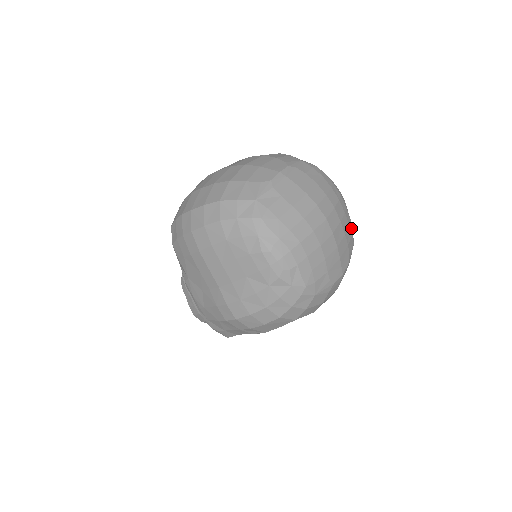
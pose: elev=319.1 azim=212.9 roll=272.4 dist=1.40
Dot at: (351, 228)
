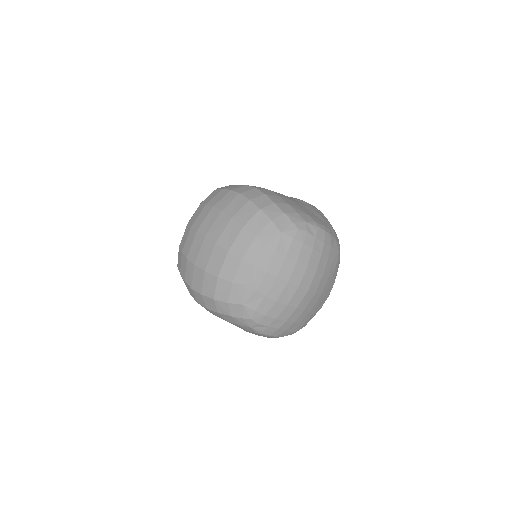
Dot at: (336, 257)
